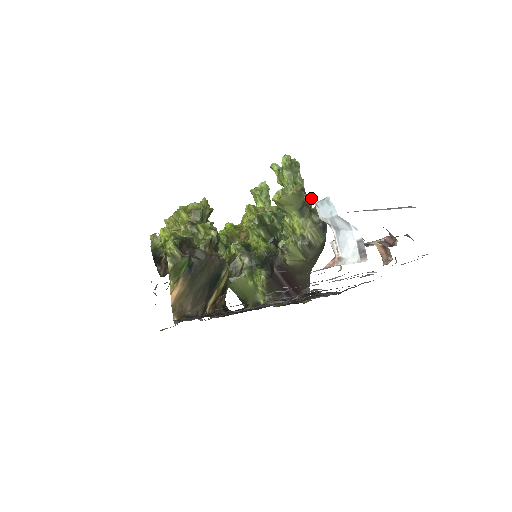
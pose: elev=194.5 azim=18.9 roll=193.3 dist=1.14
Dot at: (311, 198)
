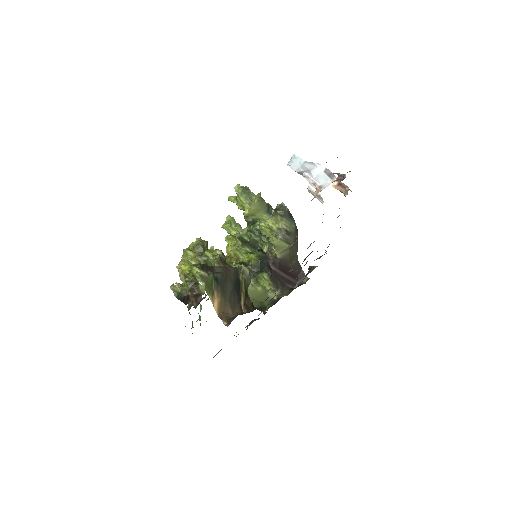
Dot at: occluded
